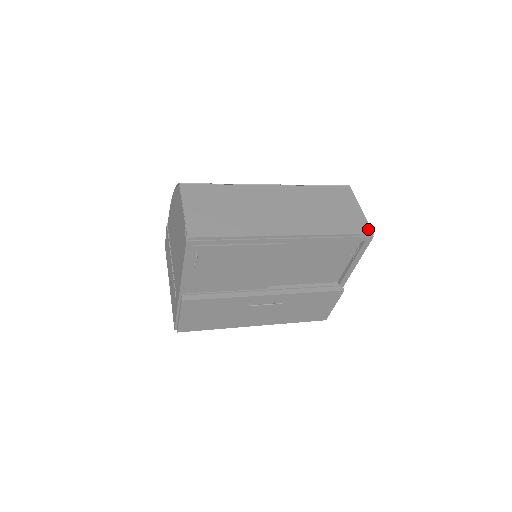
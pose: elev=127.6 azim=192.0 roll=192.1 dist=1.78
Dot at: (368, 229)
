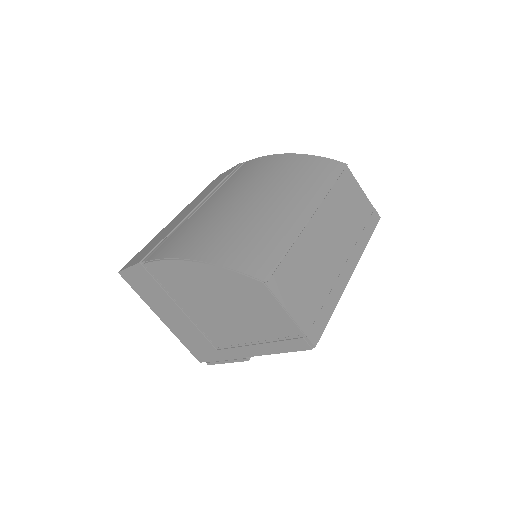
Dot at: (377, 215)
